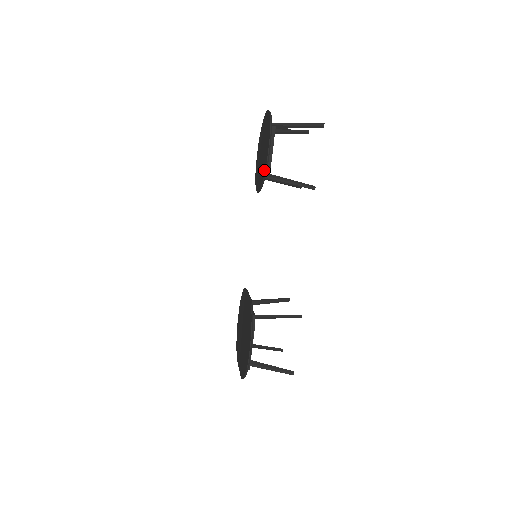
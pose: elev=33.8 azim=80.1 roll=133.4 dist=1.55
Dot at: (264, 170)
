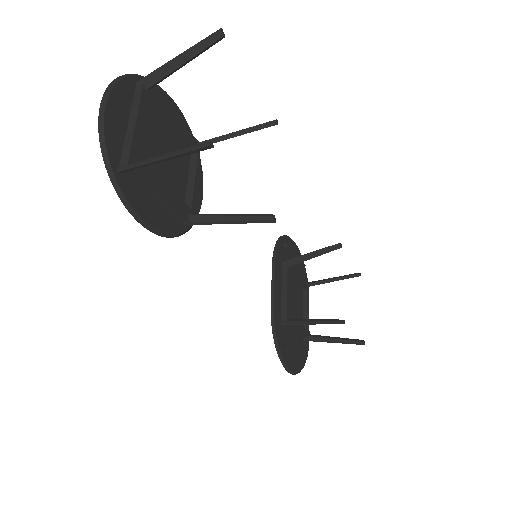
Dot at: (171, 230)
